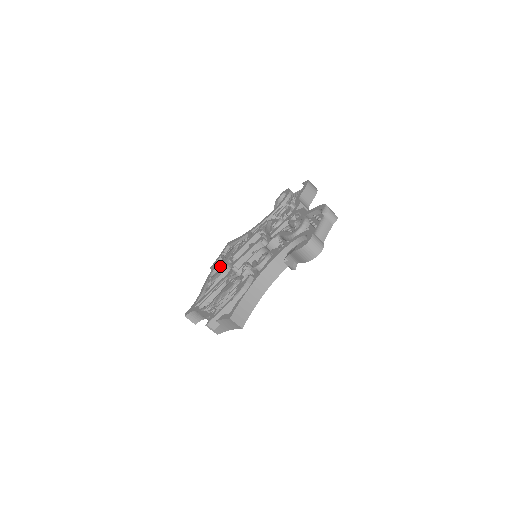
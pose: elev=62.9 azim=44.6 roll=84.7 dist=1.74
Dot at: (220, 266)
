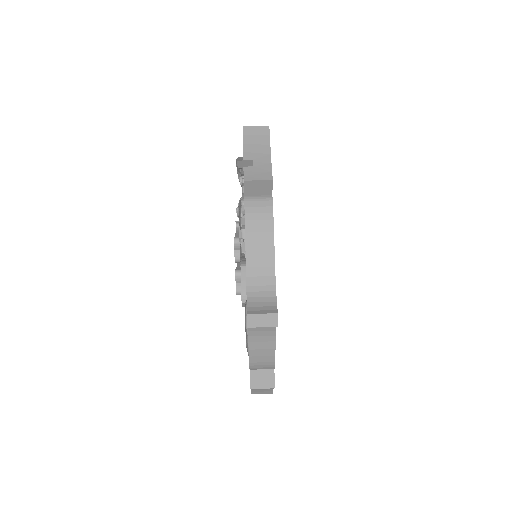
Dot at: occluded
